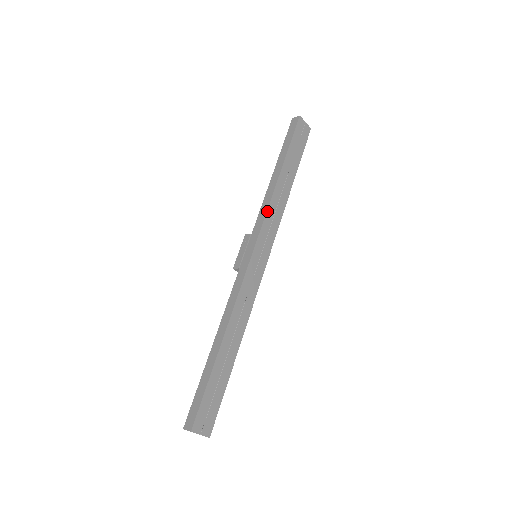
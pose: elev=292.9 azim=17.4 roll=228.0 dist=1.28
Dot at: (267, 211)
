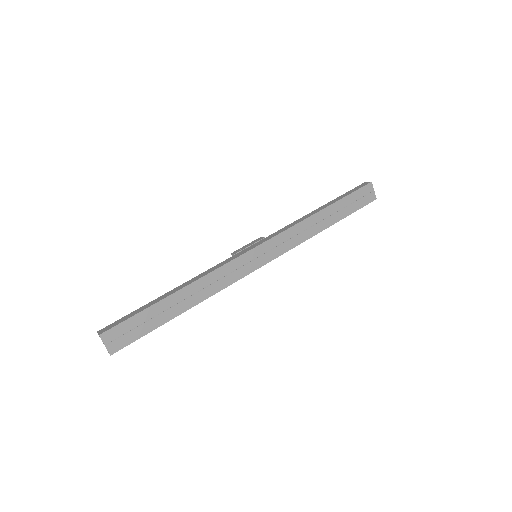
Dot at: (289, 228)
